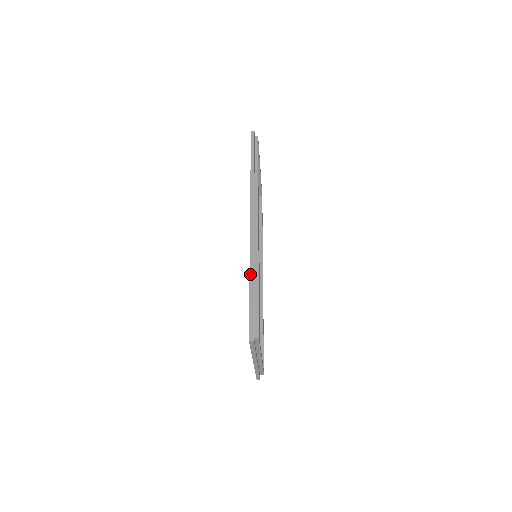
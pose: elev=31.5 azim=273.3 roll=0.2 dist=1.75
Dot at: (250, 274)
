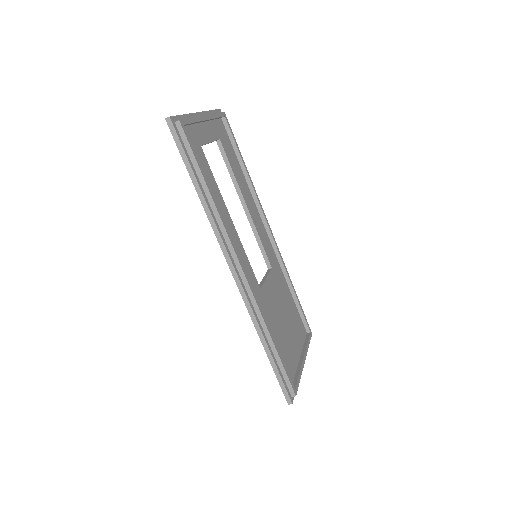
Dot at: (261, 341)
